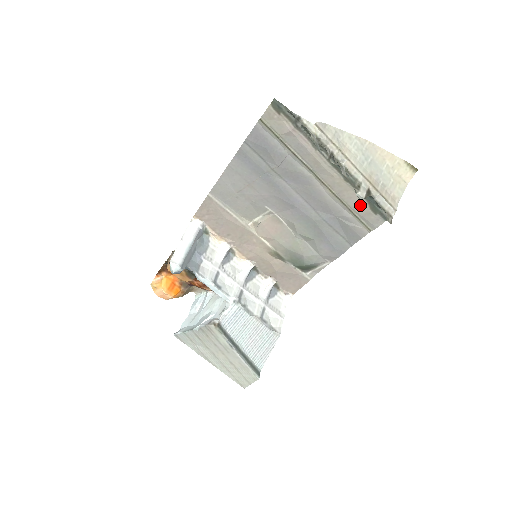
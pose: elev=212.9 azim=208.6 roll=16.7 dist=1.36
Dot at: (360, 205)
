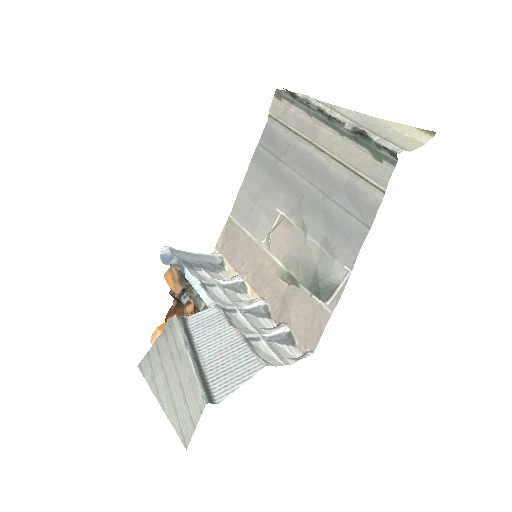
Dot at: (362, 159)
